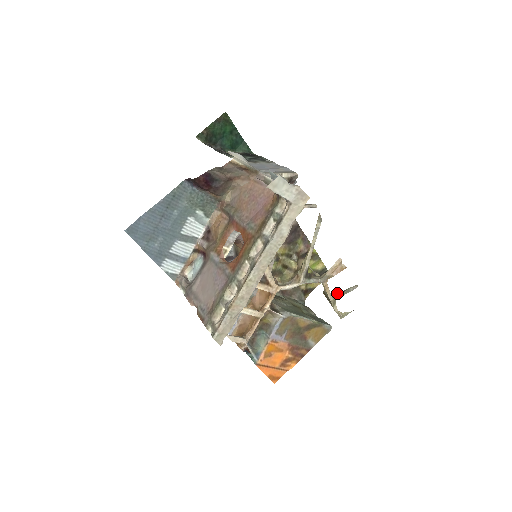
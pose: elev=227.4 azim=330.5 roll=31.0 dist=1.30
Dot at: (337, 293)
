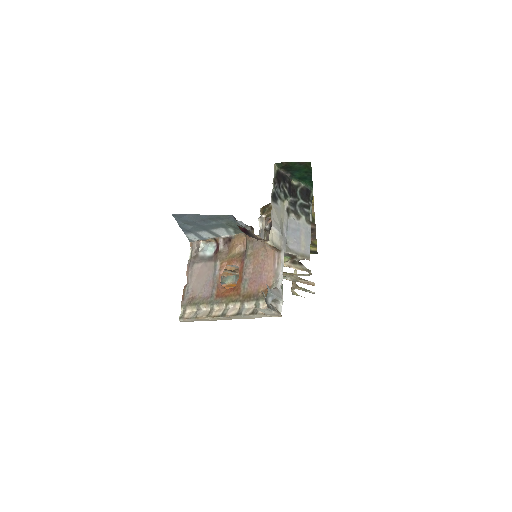
Dot at: (300, 287)
